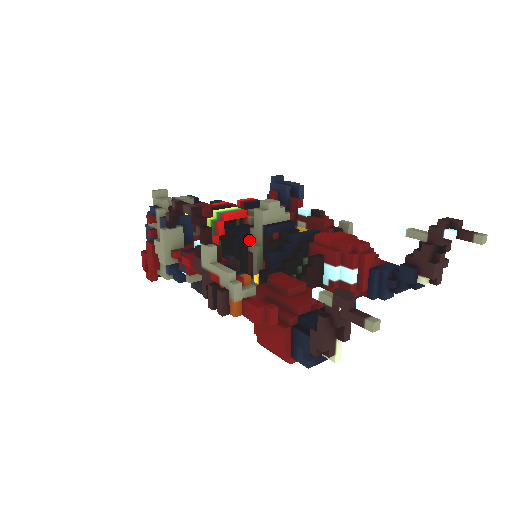
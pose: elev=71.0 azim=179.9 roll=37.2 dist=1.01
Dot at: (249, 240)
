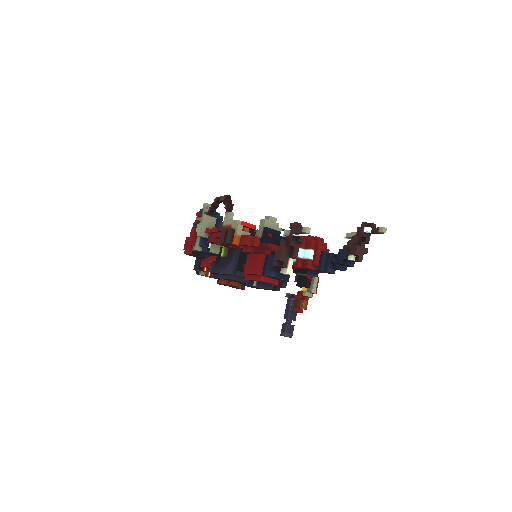
Dot at: occluded
